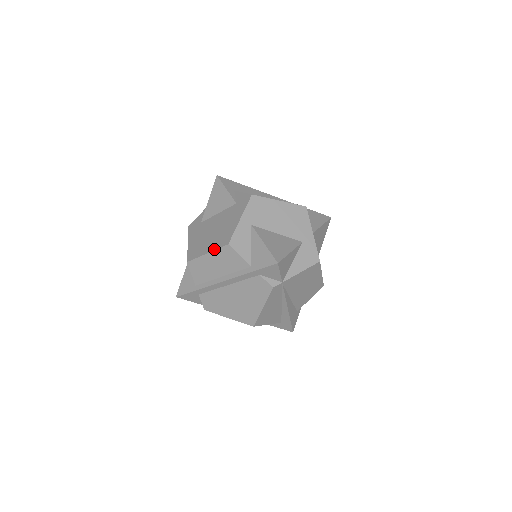
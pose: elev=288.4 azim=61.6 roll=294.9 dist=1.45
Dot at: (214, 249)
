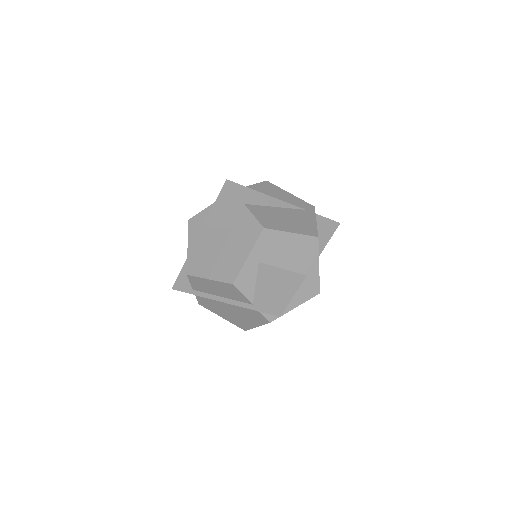
Dot at: (217, 280)
